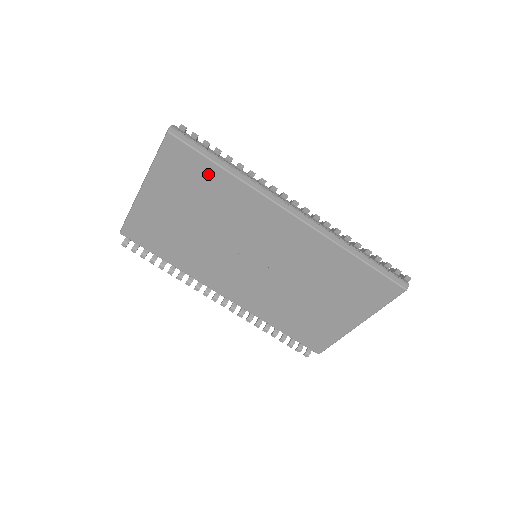
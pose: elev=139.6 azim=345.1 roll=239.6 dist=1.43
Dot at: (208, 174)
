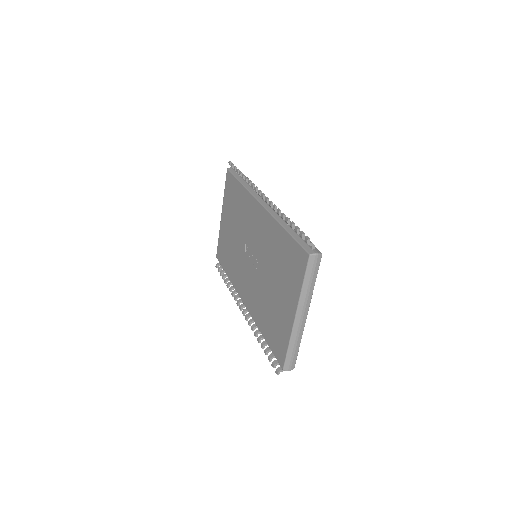
Dot at: (236, 190)
